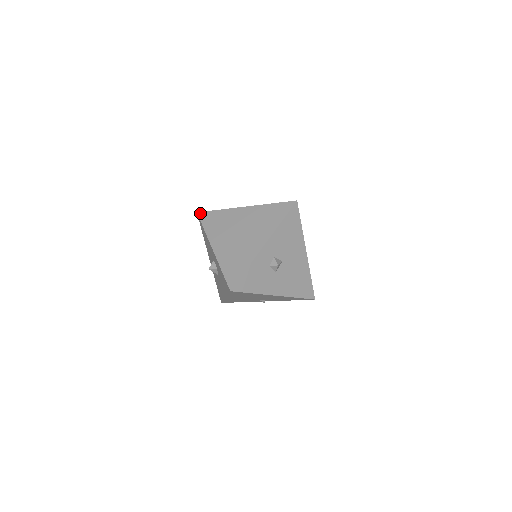
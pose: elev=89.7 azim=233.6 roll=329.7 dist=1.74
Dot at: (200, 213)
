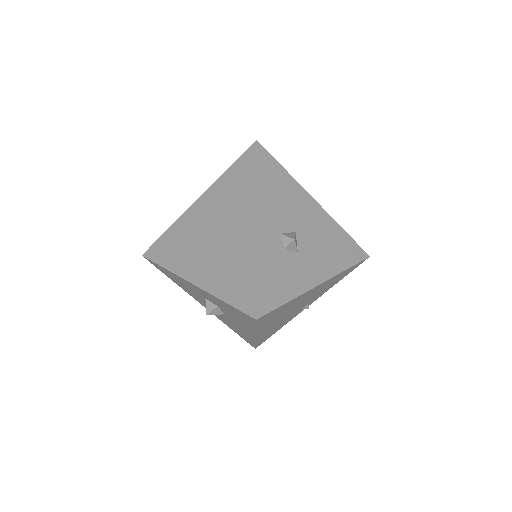
Dot at: (146, 253)
